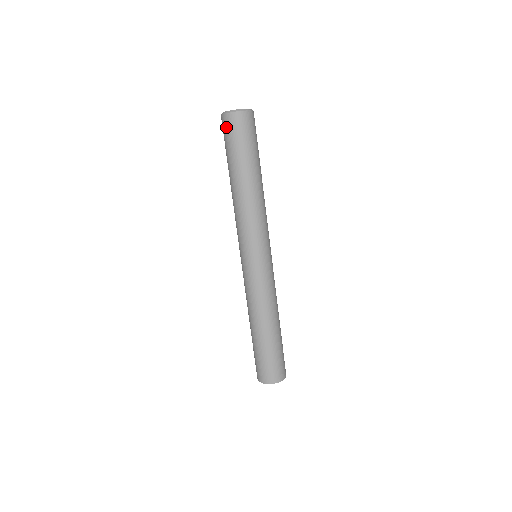
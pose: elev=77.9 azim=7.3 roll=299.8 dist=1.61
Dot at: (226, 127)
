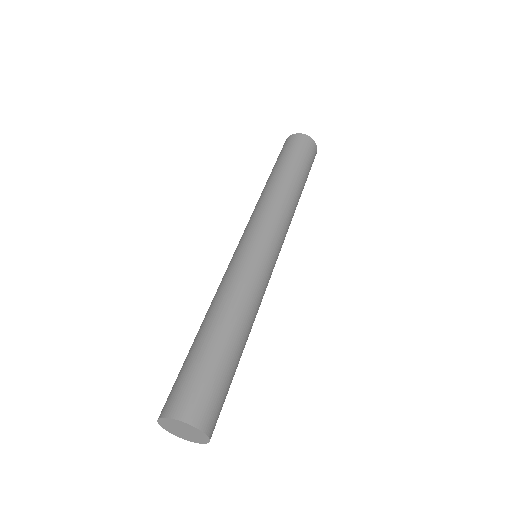
Dot at: (294, 140)
